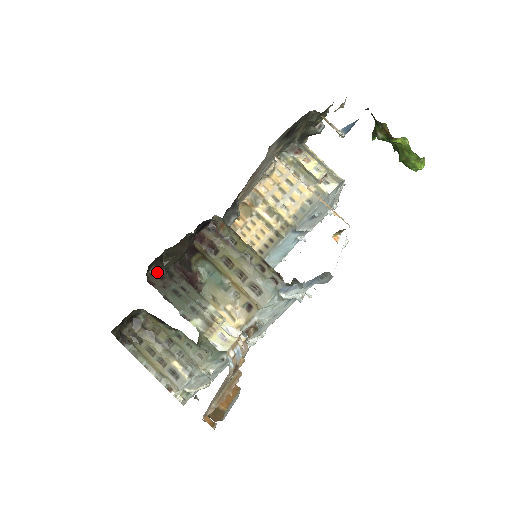
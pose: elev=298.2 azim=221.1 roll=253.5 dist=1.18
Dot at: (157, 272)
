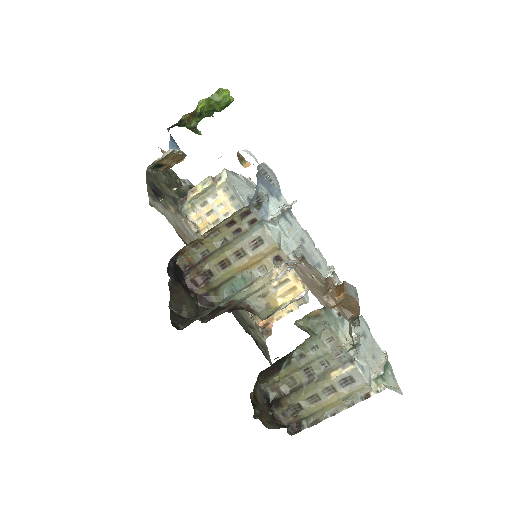
Dot at: (187, 324)
